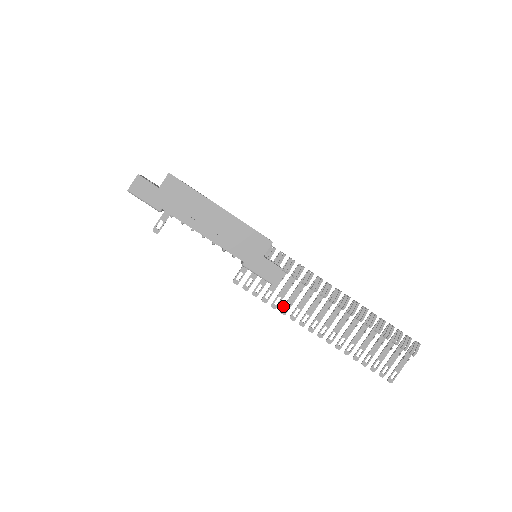
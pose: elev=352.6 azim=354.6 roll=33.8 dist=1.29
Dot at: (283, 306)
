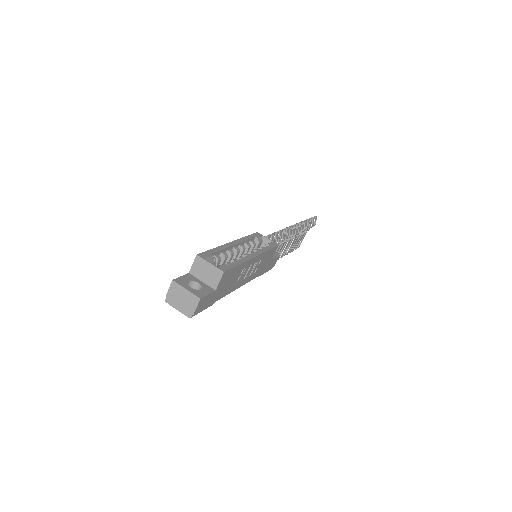
Dot at: occluded
